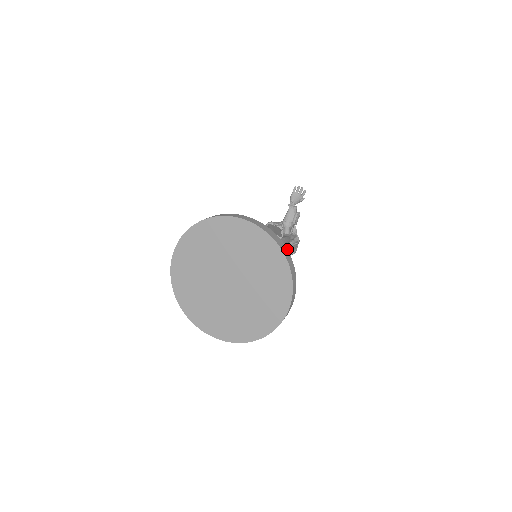
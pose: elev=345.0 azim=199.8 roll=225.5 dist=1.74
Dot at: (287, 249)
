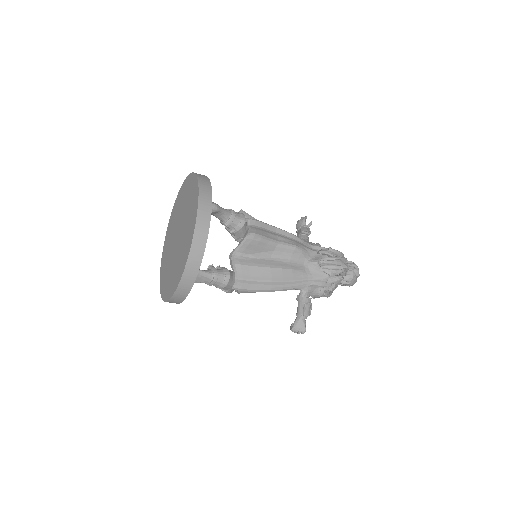
Dot at: occluded
